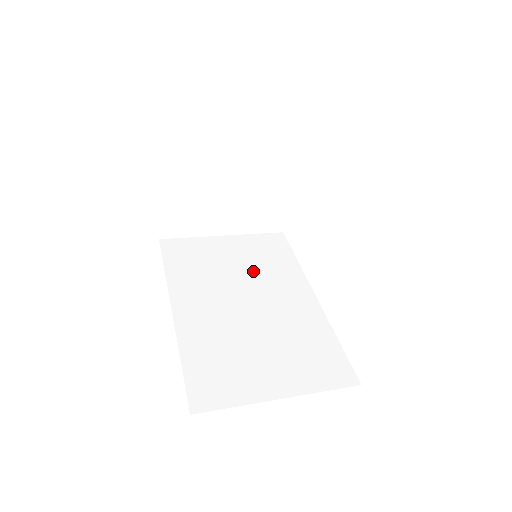
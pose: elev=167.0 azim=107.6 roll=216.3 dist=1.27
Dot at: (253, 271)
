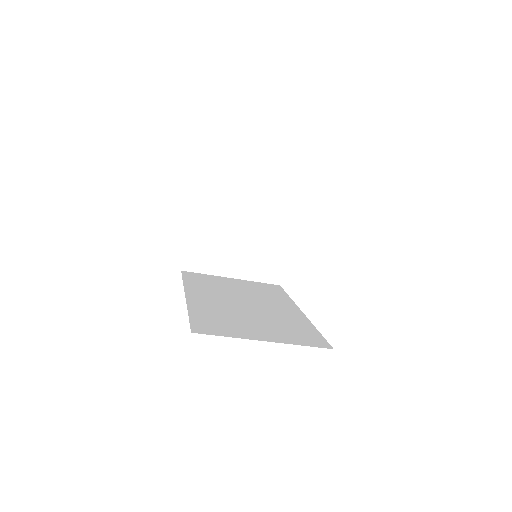
Dot at: (253, 294)
